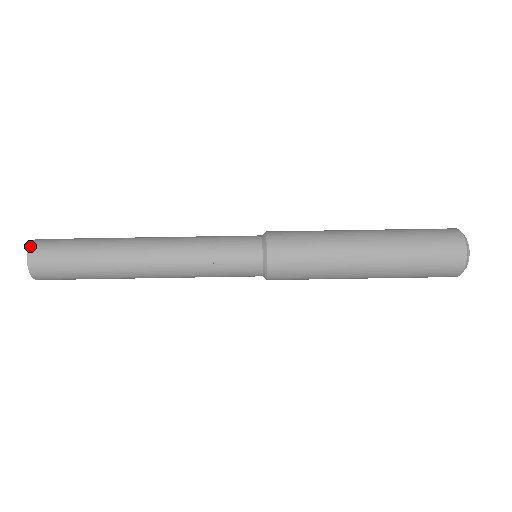
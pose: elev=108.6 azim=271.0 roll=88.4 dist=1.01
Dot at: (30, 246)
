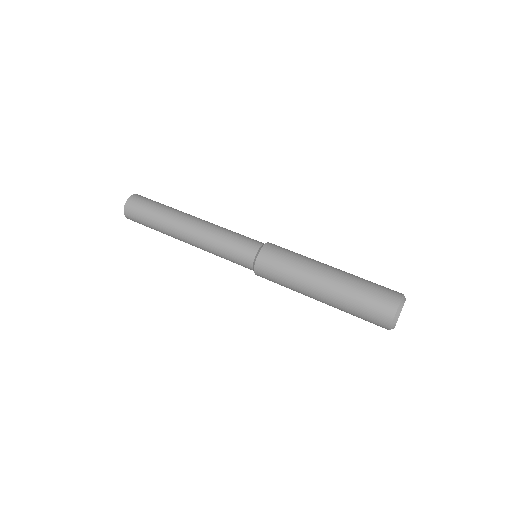
Dot at: (130, 197)
